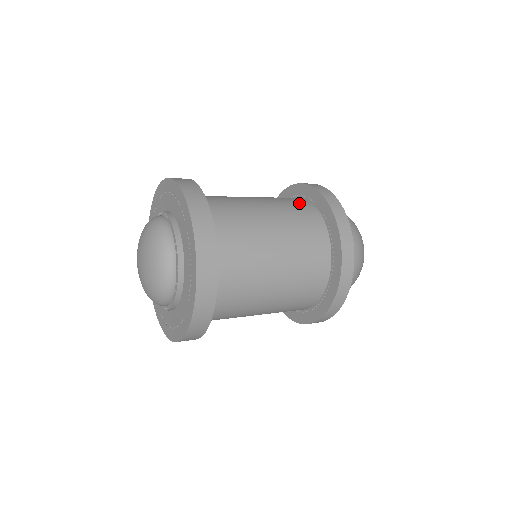
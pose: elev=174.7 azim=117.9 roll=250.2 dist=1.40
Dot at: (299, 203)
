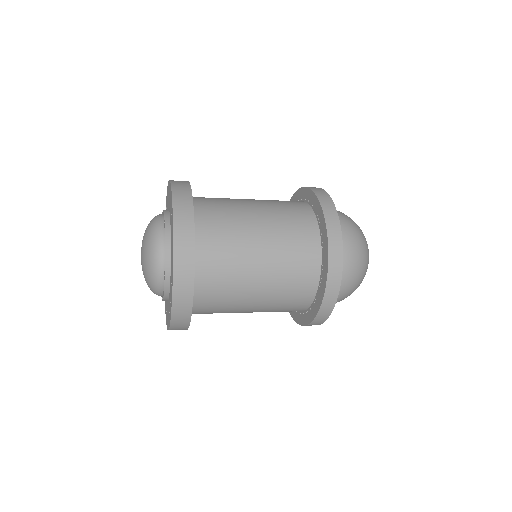
Dot at: occluded
